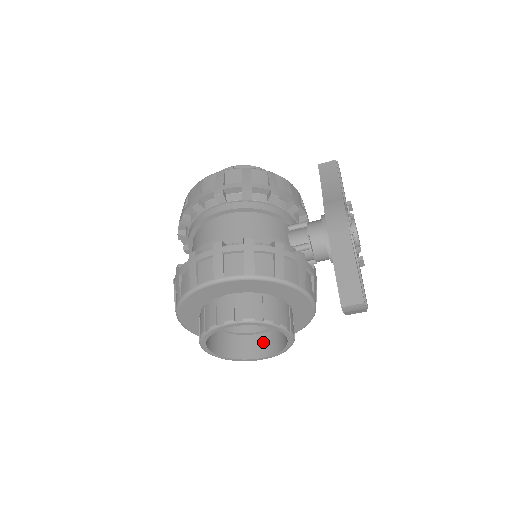
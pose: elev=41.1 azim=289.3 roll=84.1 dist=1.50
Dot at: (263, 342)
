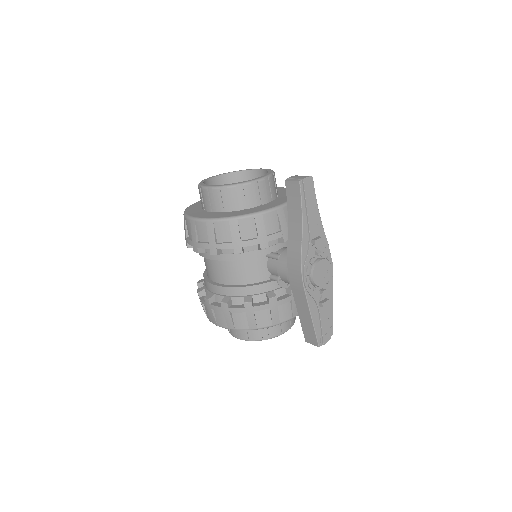
Dot at: occluded
